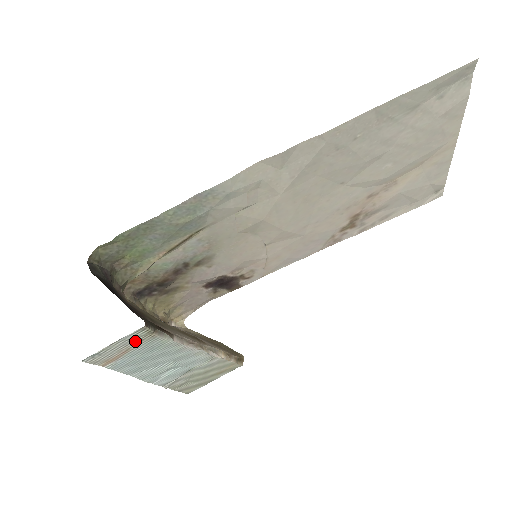
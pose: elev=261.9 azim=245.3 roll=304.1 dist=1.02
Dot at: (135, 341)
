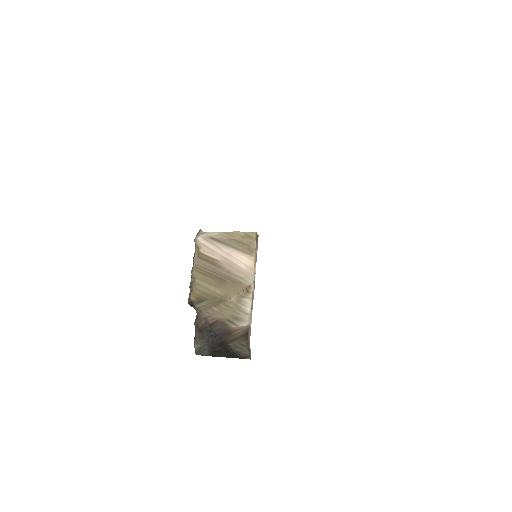
Dot at: occluded
